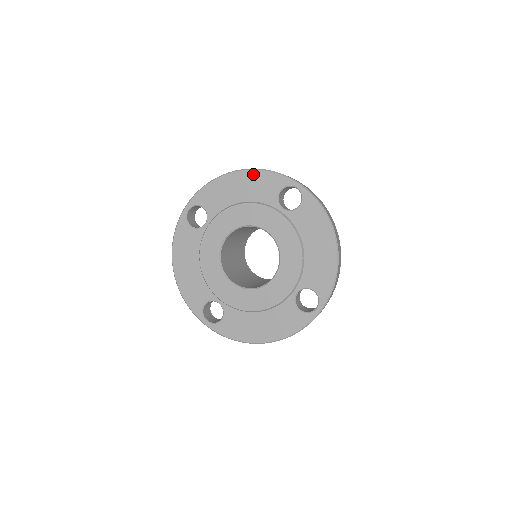
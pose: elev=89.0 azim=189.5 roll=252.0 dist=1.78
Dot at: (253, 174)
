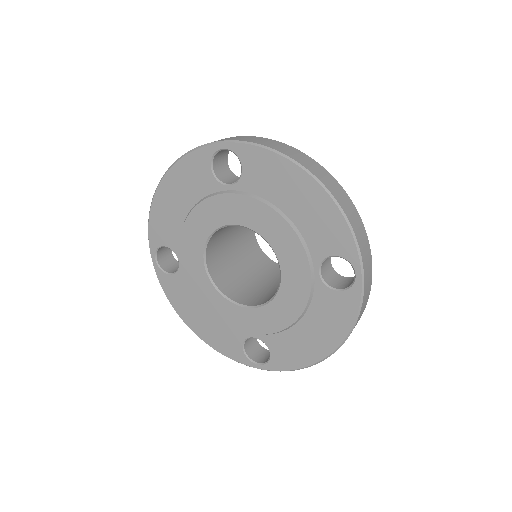
Dot at: (174, 172)
